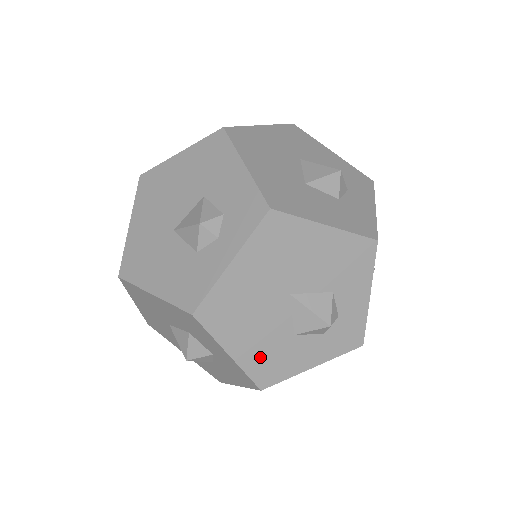
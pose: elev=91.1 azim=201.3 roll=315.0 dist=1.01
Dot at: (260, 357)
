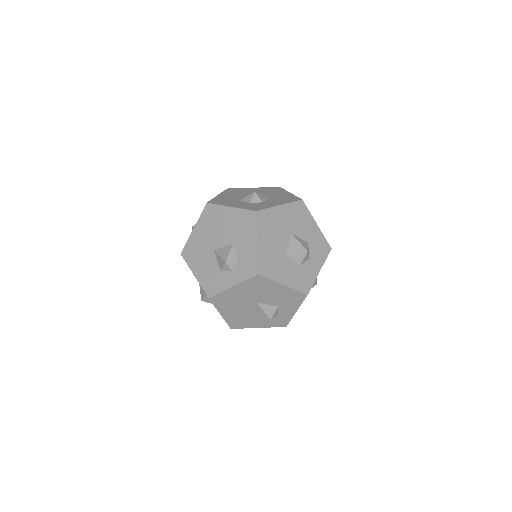
Dot at: (235, 318)
